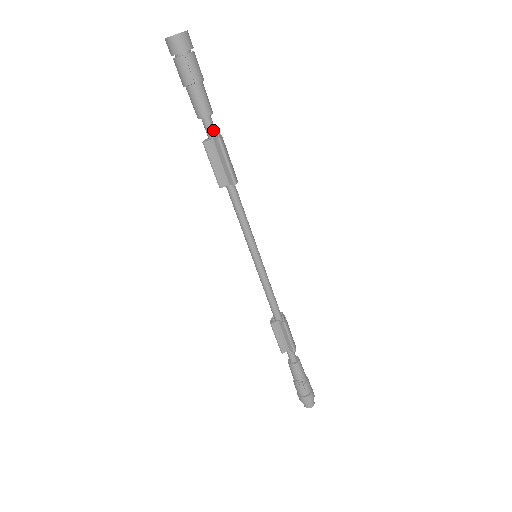
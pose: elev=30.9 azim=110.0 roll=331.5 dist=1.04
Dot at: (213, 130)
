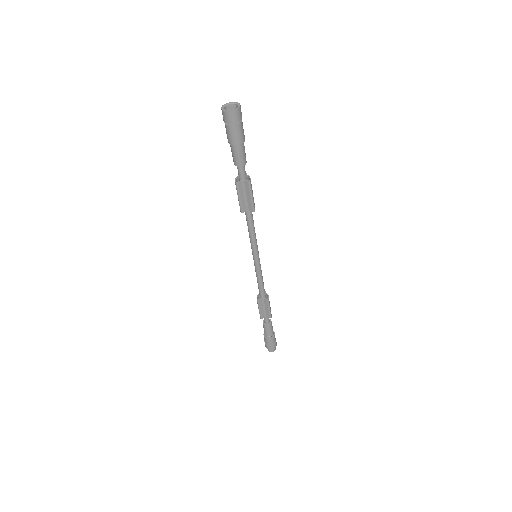
Dot at: (245, 174)
